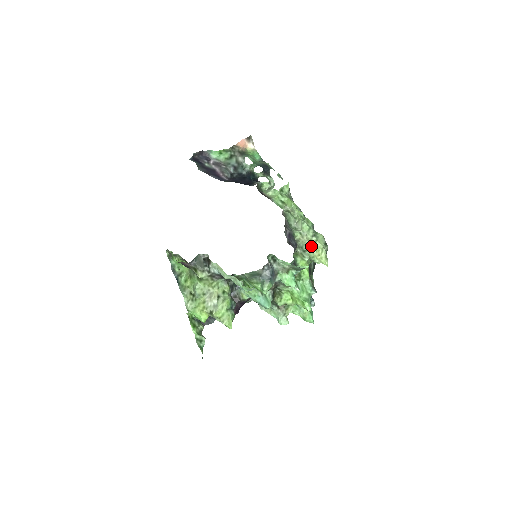
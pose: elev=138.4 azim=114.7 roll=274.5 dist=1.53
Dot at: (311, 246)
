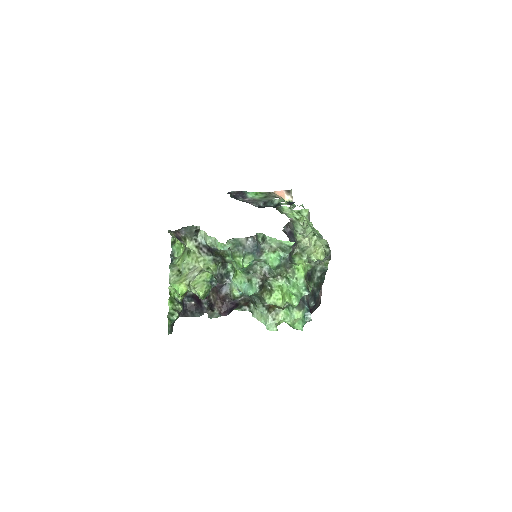
Dot at: (310, 245)
